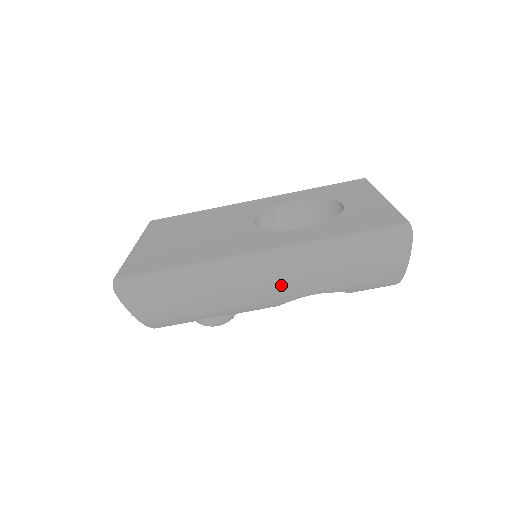
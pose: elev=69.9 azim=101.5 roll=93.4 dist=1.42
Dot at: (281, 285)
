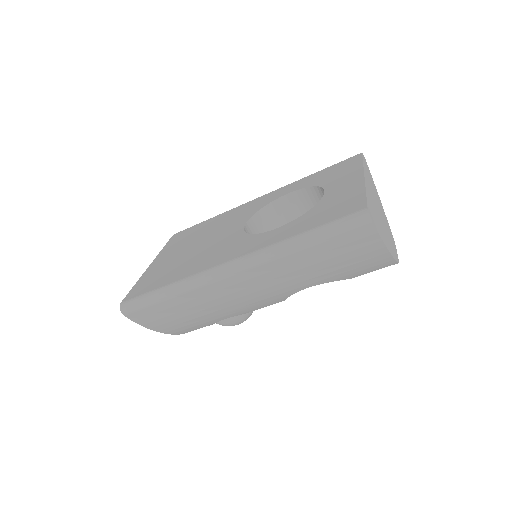
Dot at: (265, 286)
